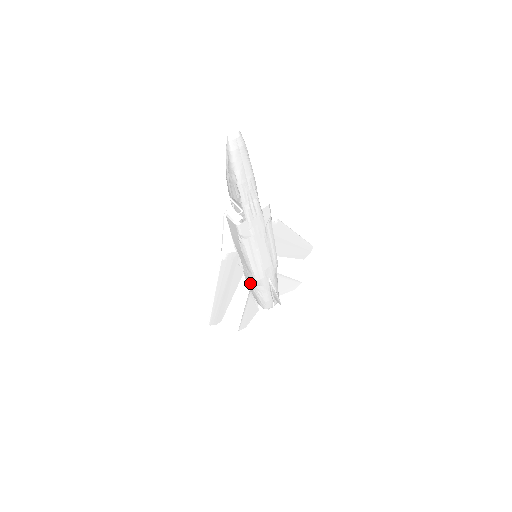
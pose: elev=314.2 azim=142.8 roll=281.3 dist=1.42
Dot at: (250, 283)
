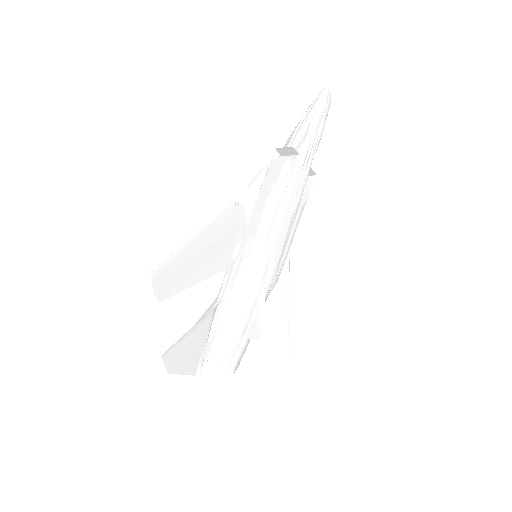
Dot at: (231, 283)
